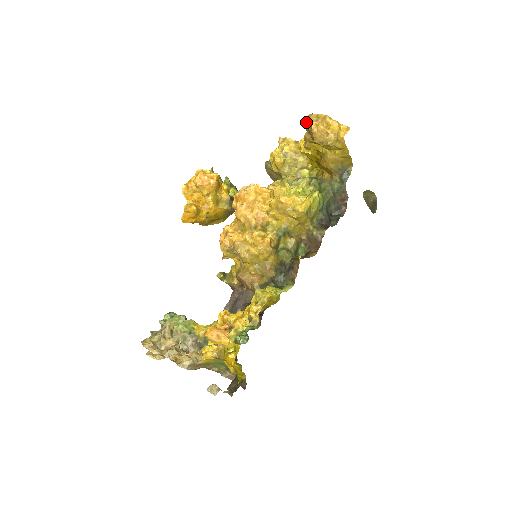
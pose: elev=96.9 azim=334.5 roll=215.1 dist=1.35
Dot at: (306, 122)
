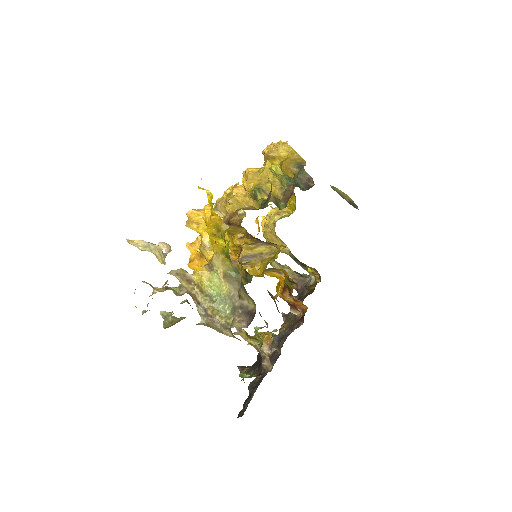
Dot at: (264, 163)
